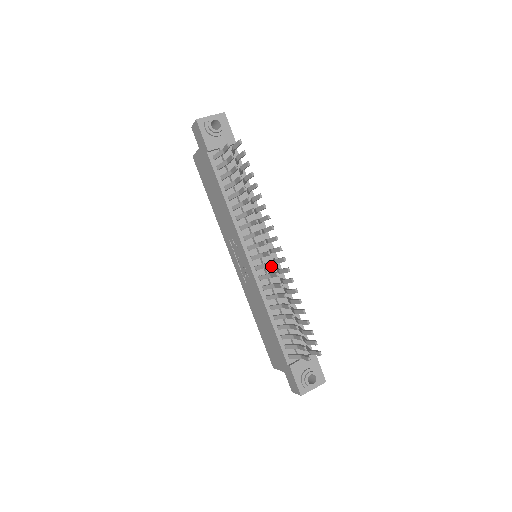
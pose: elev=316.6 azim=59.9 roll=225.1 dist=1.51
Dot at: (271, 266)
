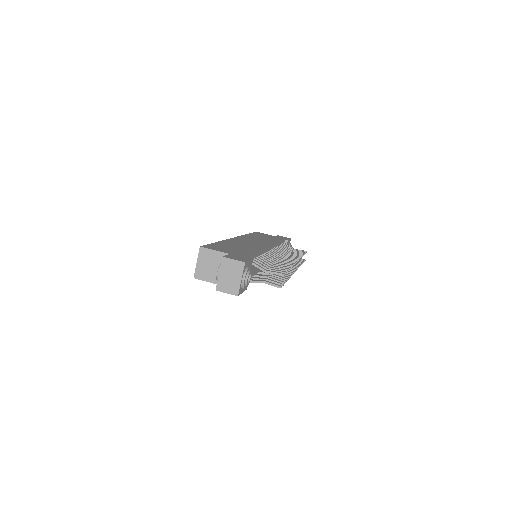
Dot at: occluded
